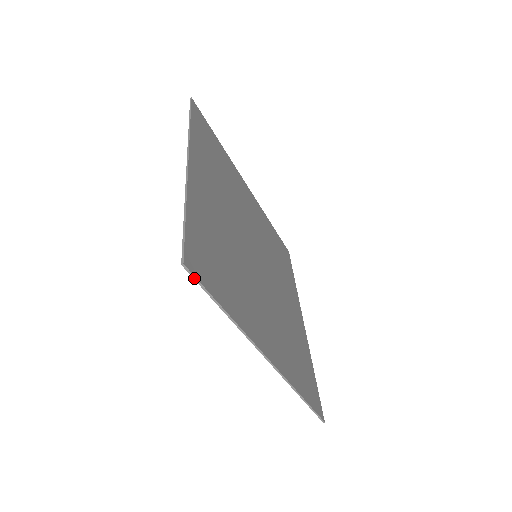
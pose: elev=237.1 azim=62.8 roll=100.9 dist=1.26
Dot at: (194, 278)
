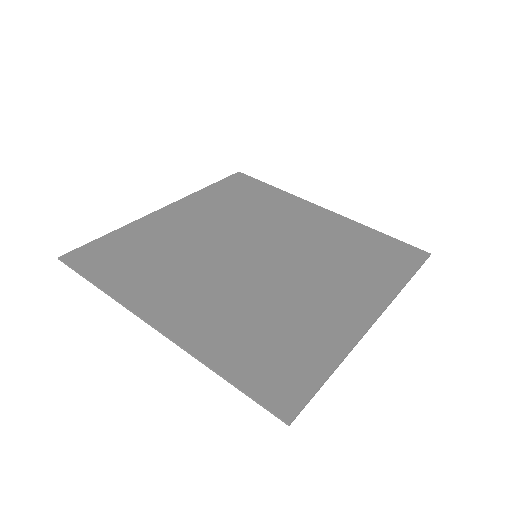
Dot at: occluded
